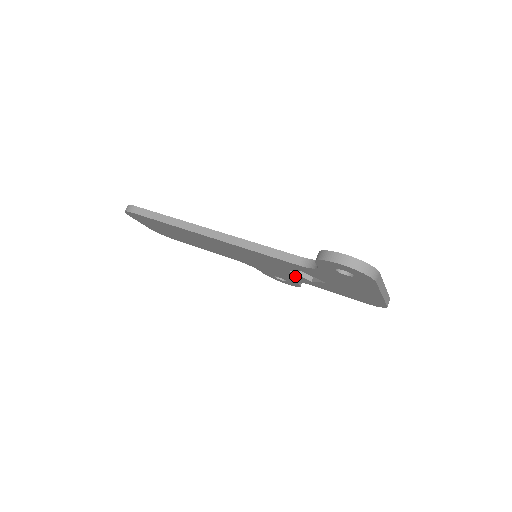
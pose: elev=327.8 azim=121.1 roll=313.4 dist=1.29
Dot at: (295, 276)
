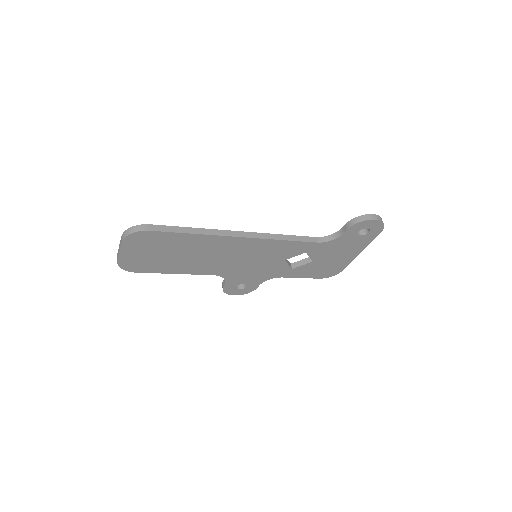
Dot at: (279, 268)
